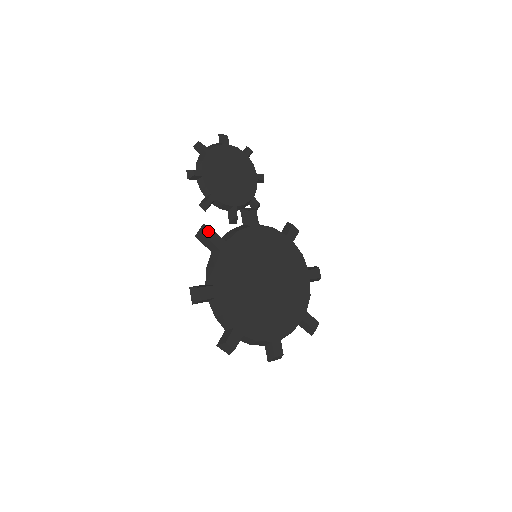
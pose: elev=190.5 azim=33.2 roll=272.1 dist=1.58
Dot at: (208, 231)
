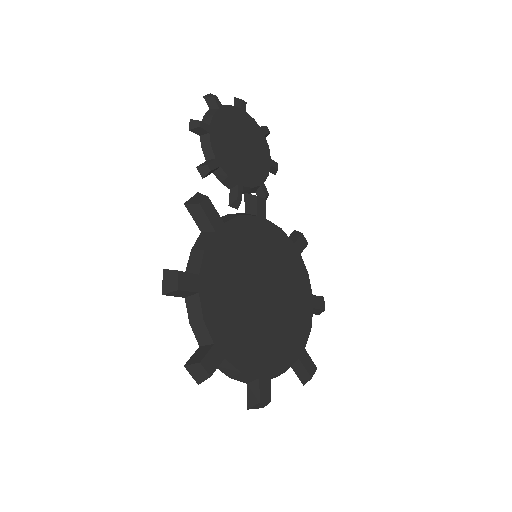
Dot at: (205, 200)
